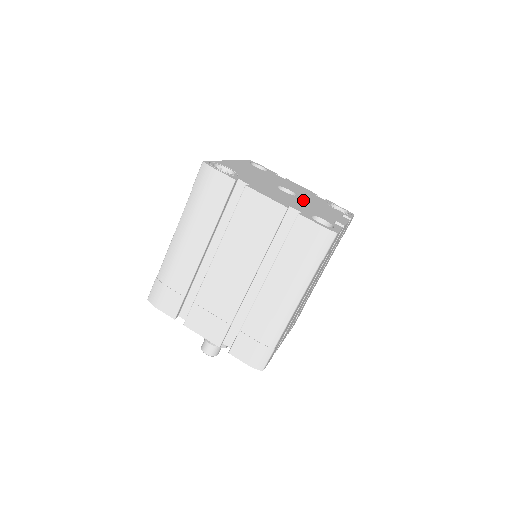
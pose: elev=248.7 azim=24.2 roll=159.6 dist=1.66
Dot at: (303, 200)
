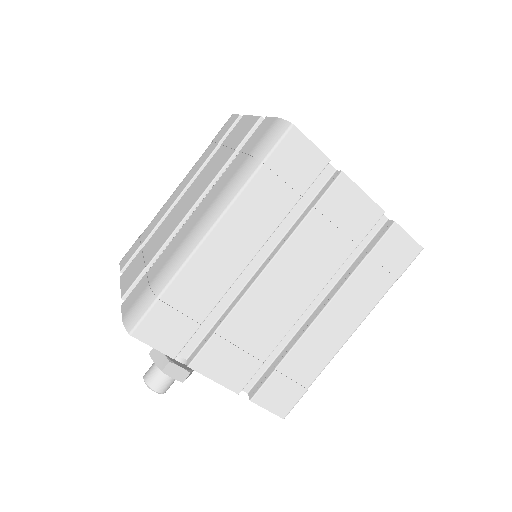
Dot at: occluded
